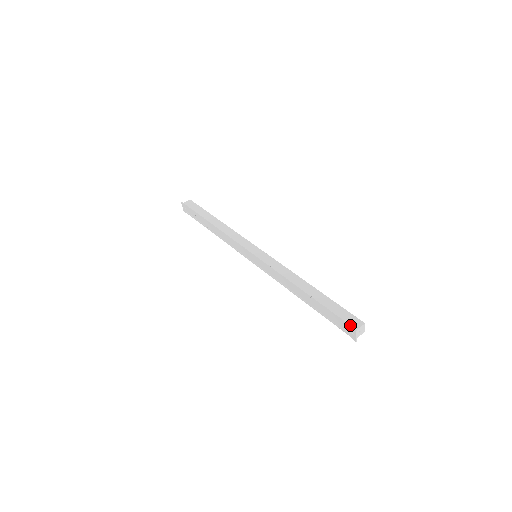
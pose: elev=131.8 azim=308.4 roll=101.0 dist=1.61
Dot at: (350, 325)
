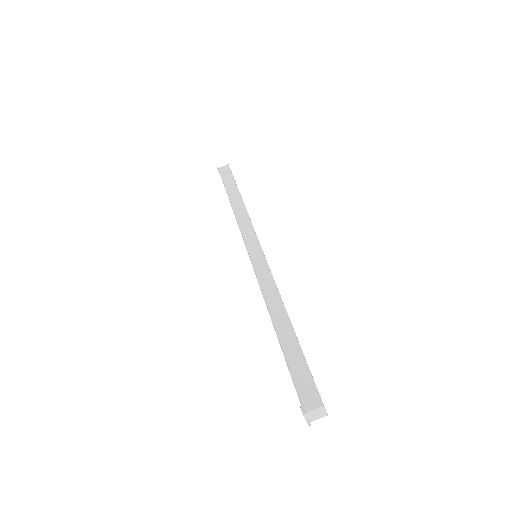
Dot at: (300, 402)
